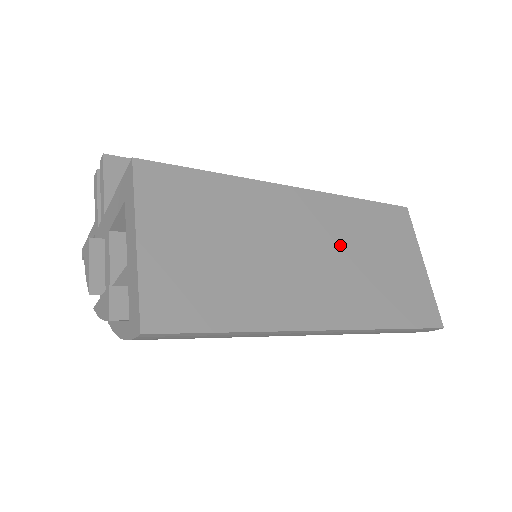
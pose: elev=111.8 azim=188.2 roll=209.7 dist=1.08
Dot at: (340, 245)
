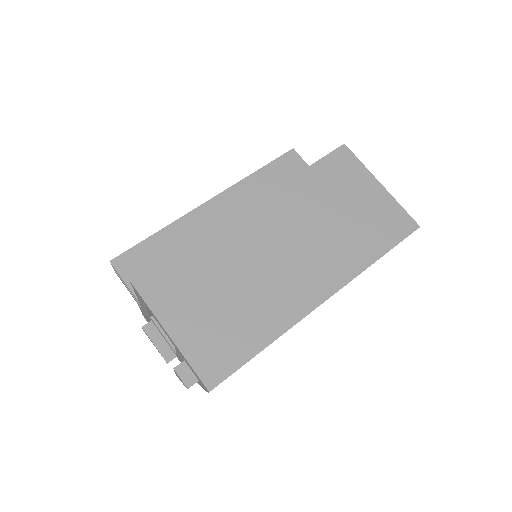
Dot at: (305, 225)
